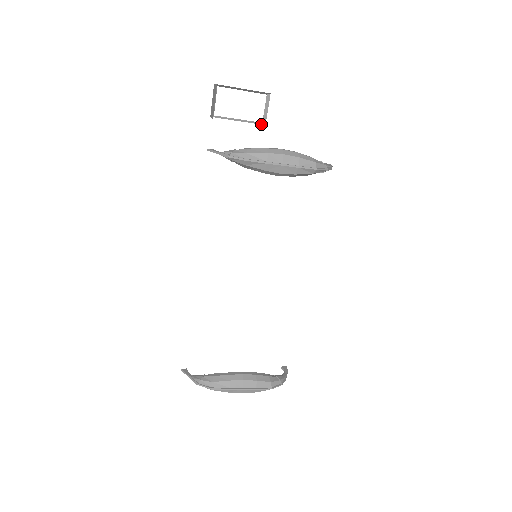
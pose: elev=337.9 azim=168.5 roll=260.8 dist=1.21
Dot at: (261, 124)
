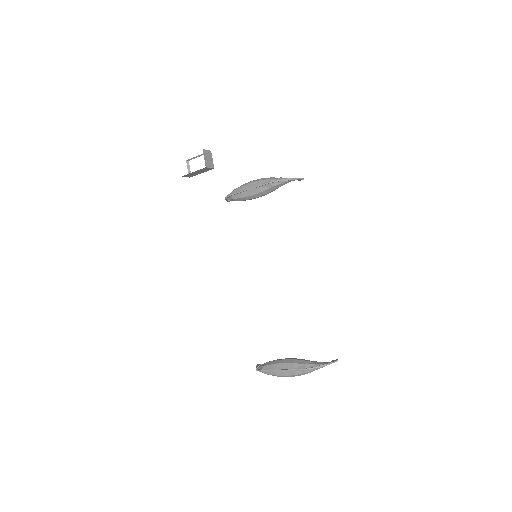
Dot at: (211, 169)
